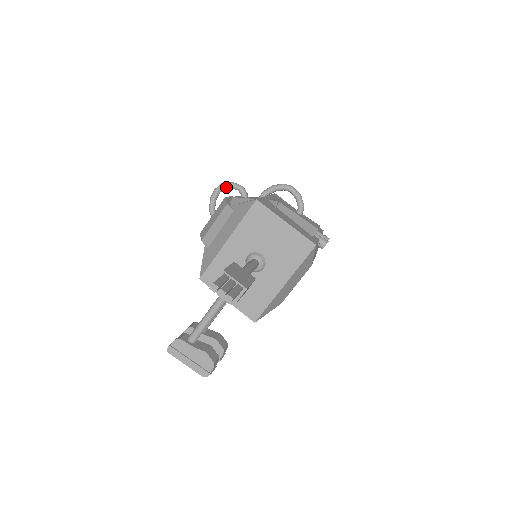
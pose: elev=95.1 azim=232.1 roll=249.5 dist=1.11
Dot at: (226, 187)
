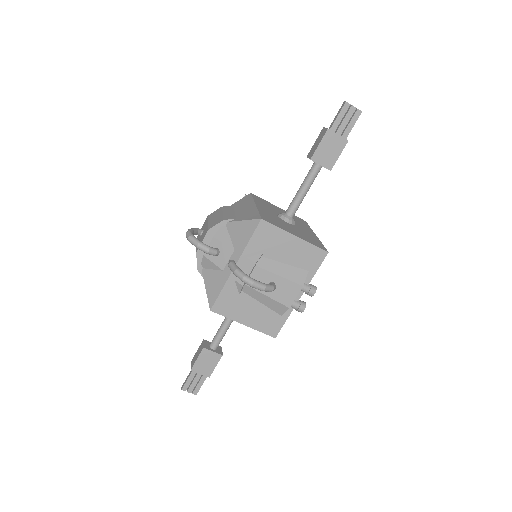
Dot at: (193, 244)
